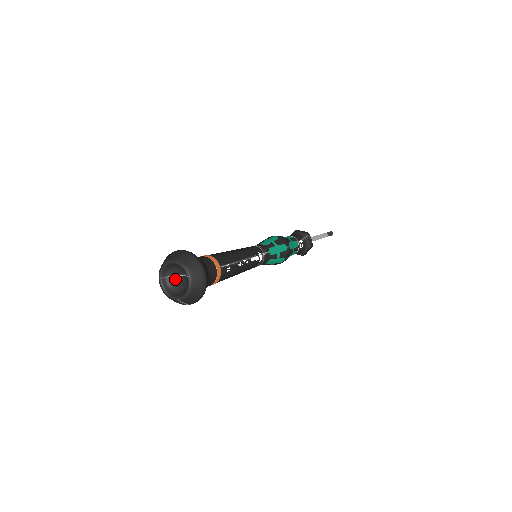
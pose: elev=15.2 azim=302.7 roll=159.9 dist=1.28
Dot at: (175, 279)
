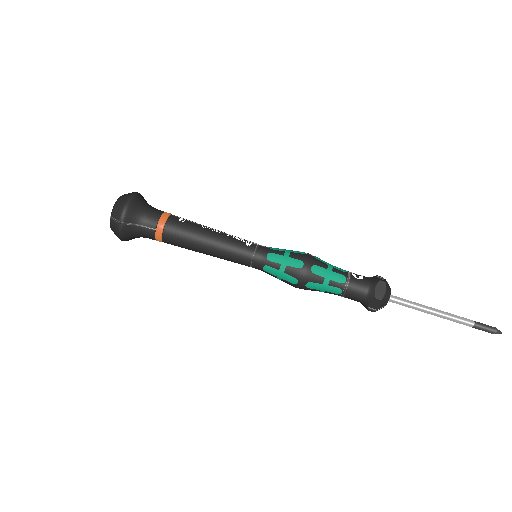
Dot at: occluded
